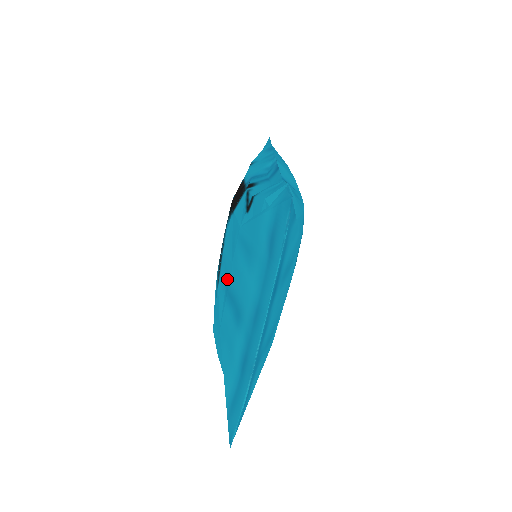
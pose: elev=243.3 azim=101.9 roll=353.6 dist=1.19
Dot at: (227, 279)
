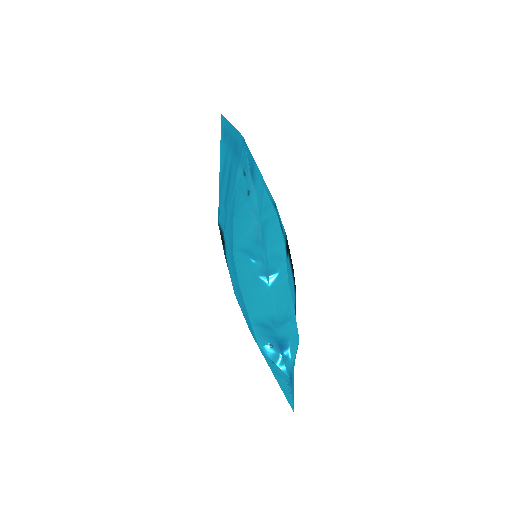
Dot at: (223, 210)
